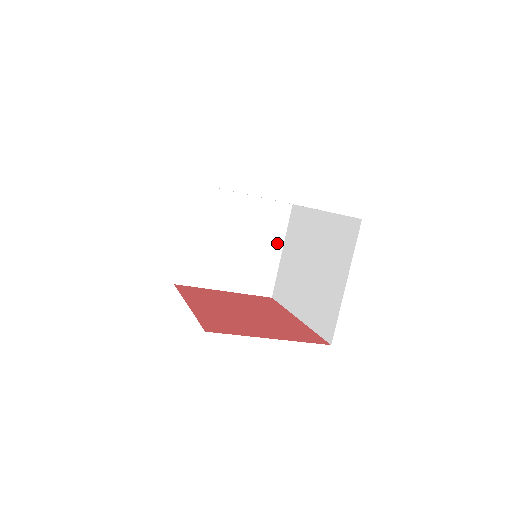
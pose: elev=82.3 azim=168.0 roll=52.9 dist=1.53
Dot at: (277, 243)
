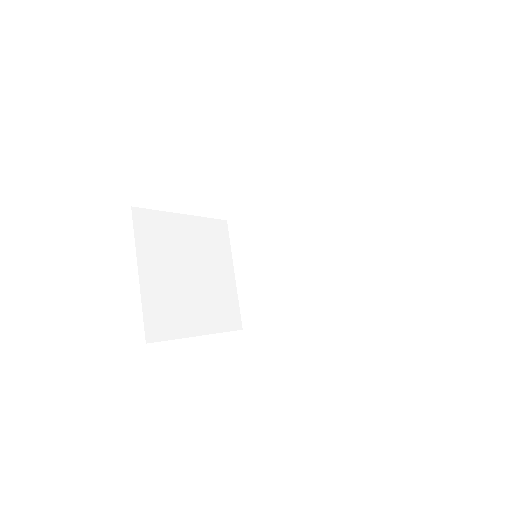
Dot at: (228, 265)
